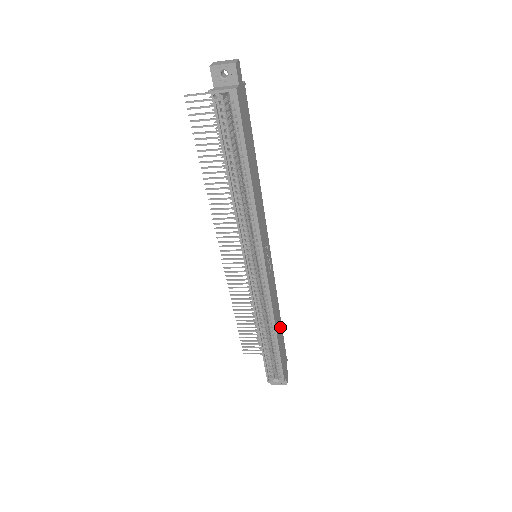
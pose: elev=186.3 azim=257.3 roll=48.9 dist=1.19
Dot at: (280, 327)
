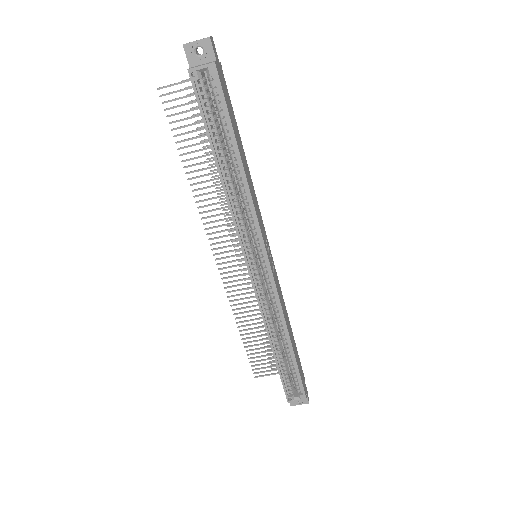
Dot at: (292, 336)
